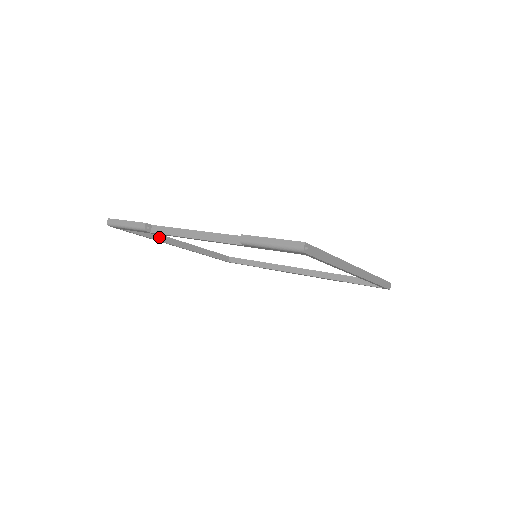
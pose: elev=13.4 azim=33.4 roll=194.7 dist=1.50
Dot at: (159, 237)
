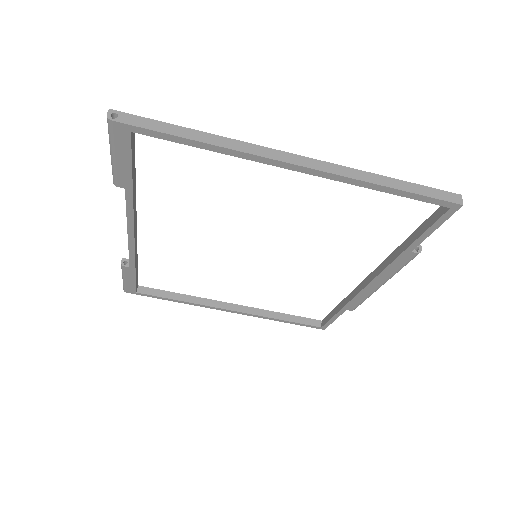
Dot at: (194, 299)
